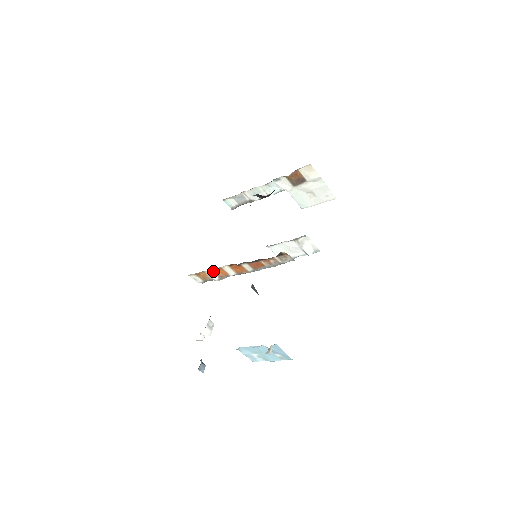
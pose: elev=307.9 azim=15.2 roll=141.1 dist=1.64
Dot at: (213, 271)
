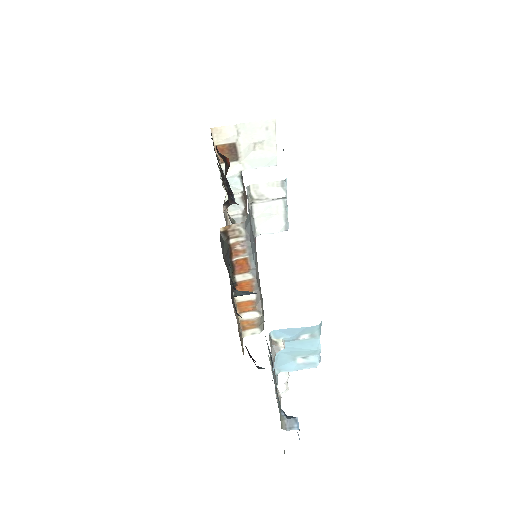
Dot at: (242, 312)
